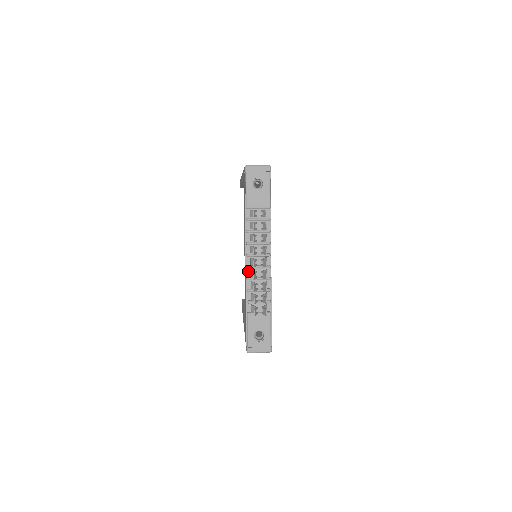
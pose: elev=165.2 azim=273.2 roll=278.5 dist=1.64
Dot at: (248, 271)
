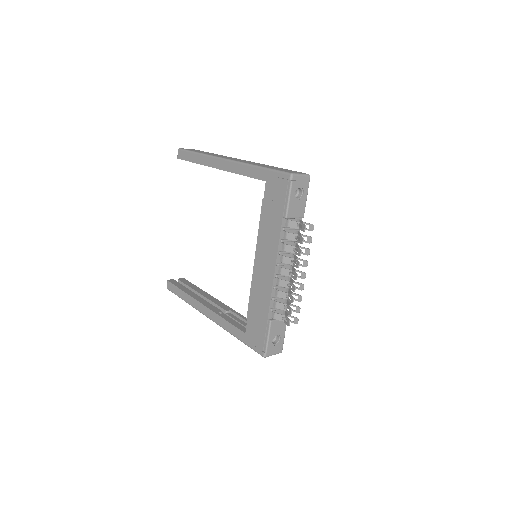
Dot at: (275, 280)
